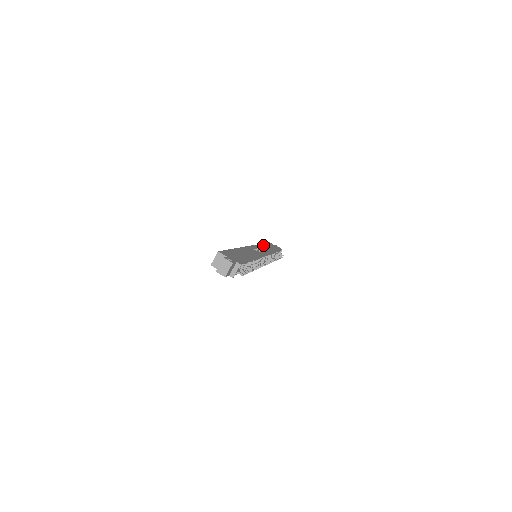
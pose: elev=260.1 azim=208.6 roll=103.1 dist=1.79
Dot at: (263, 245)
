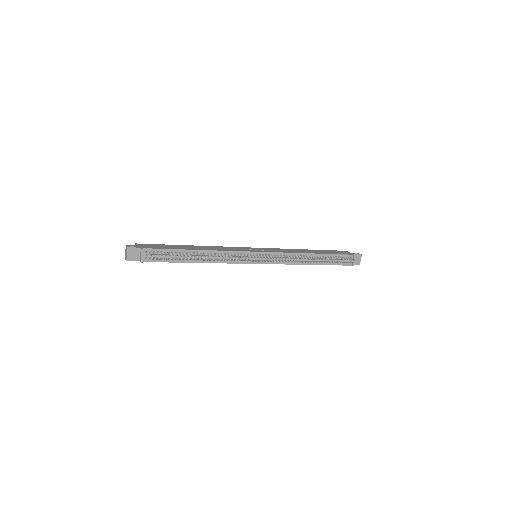
Dot at: (302, 250)
